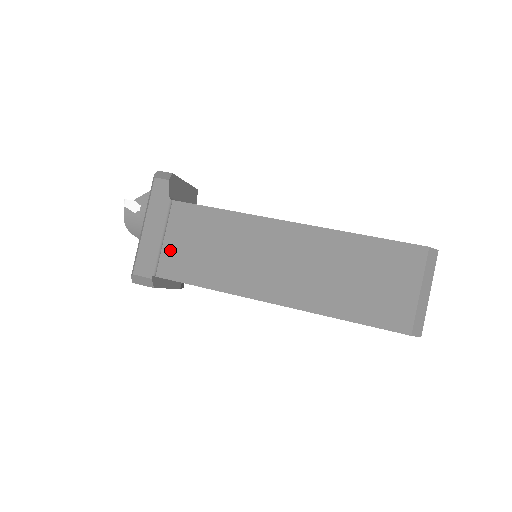
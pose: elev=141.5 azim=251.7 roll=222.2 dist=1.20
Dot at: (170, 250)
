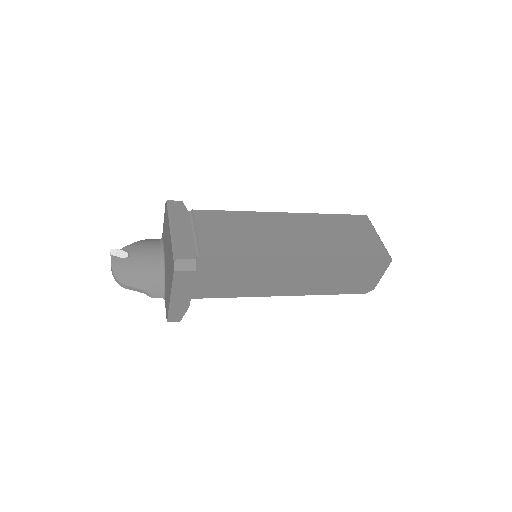
Dot at: (205, 237)
